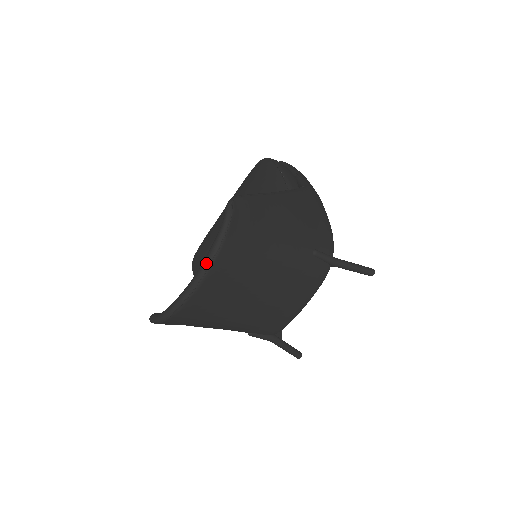
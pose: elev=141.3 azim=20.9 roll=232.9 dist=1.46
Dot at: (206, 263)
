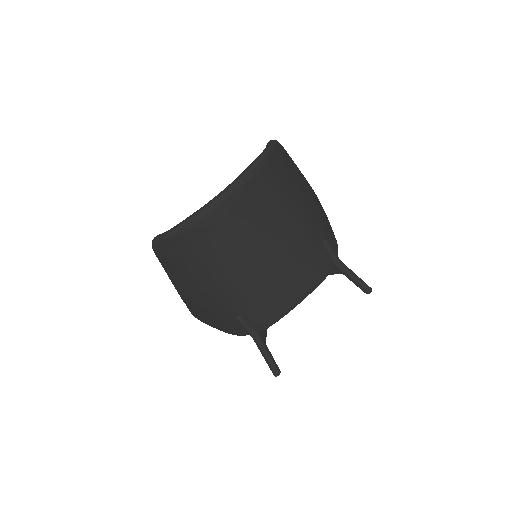
Dot at: (240, 177)
